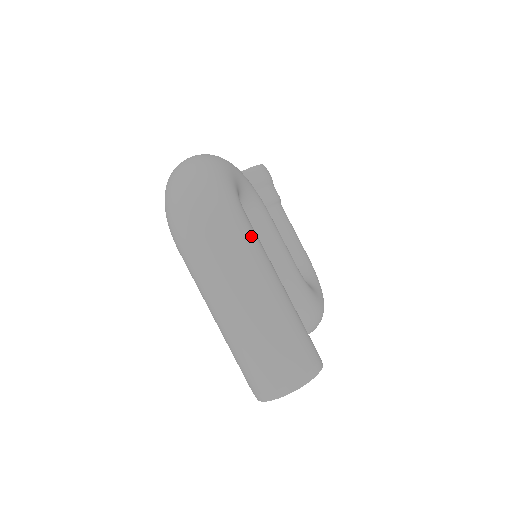
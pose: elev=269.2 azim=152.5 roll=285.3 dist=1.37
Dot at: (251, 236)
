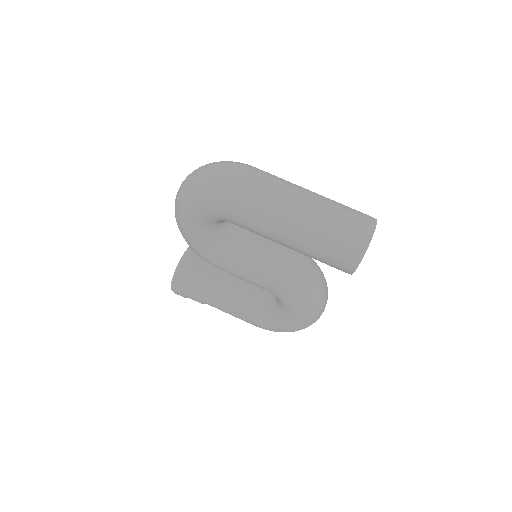
Dot at: occluded
